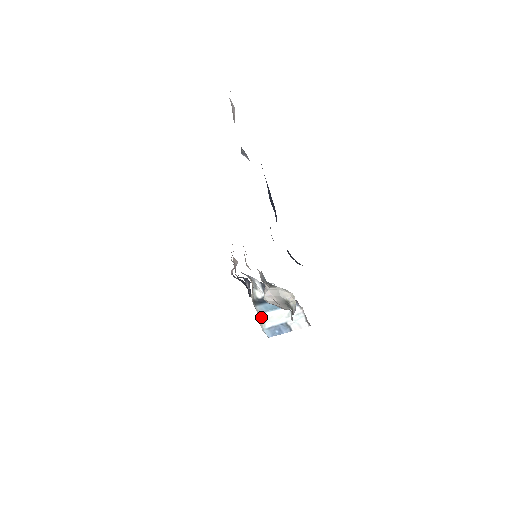
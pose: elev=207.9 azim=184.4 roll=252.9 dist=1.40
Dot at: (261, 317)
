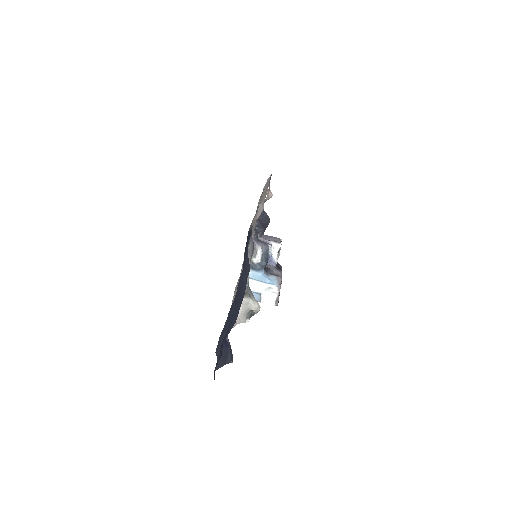
Dot at: occluded
